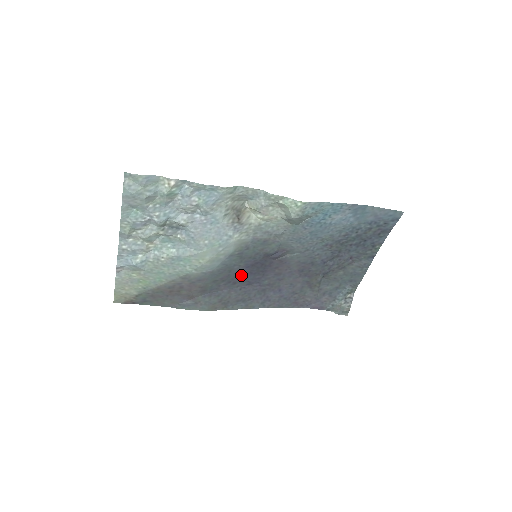
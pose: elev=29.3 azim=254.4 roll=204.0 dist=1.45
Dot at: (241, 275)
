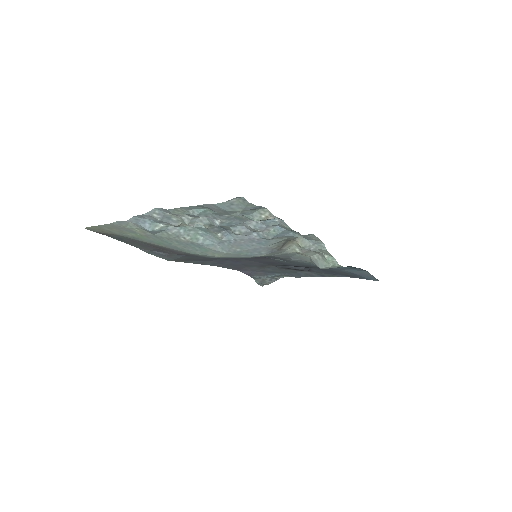
Dot at: occluded
